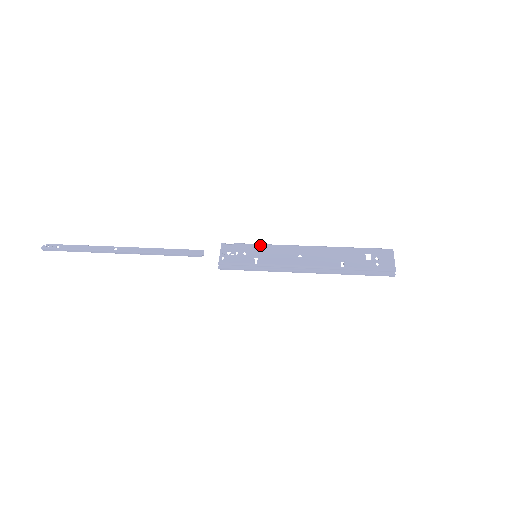
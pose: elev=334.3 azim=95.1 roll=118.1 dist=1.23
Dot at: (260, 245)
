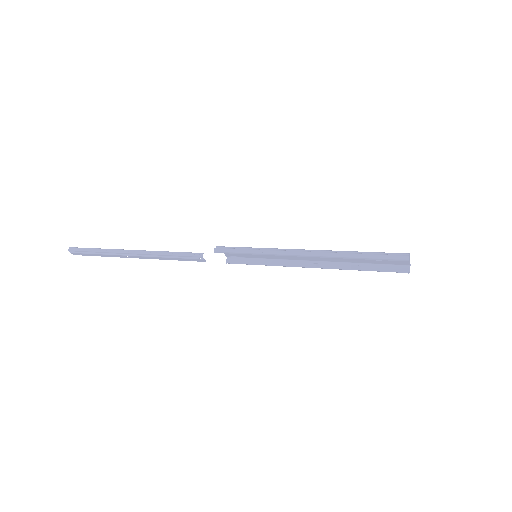
Dot at: (264, 257)
